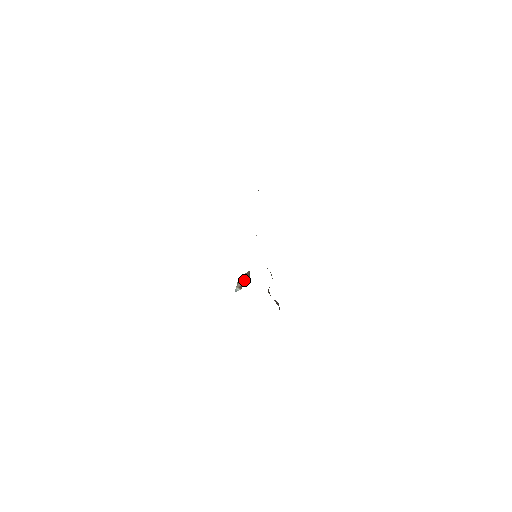
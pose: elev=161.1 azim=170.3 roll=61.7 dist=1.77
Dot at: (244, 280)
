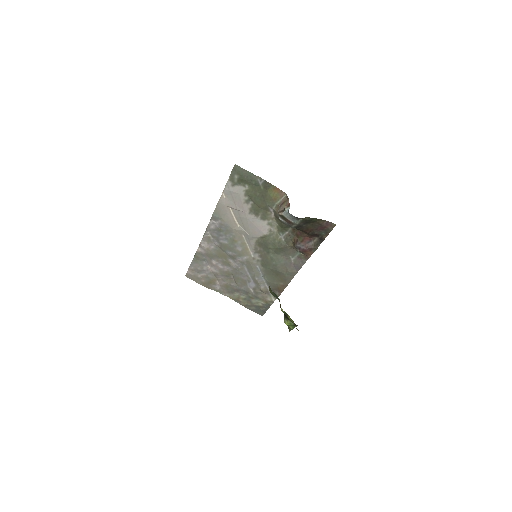
Dot at: (285, 204)
